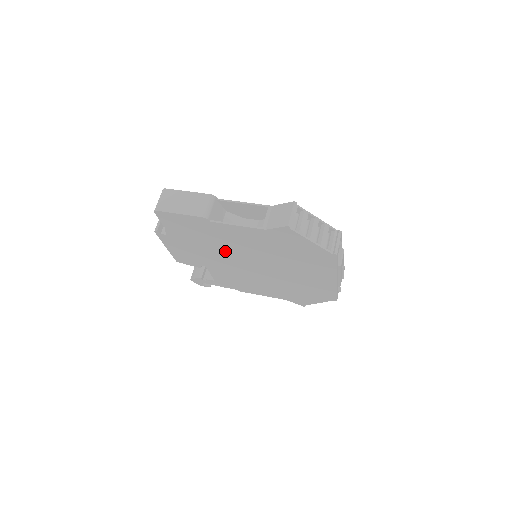
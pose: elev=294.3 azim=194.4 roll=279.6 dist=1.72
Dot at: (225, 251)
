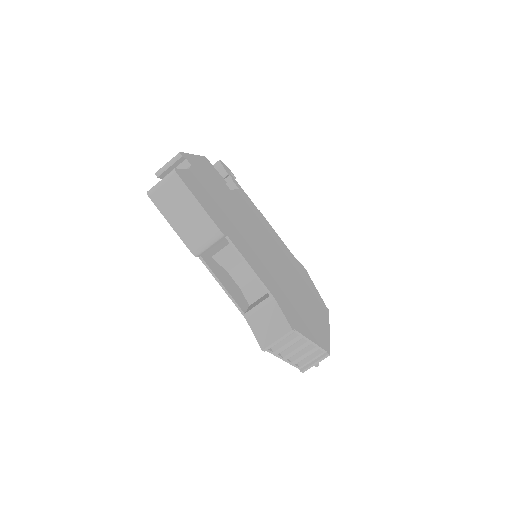
Dot at: occluded
